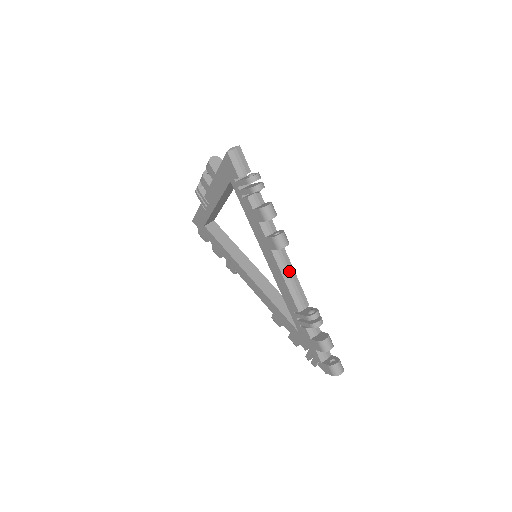
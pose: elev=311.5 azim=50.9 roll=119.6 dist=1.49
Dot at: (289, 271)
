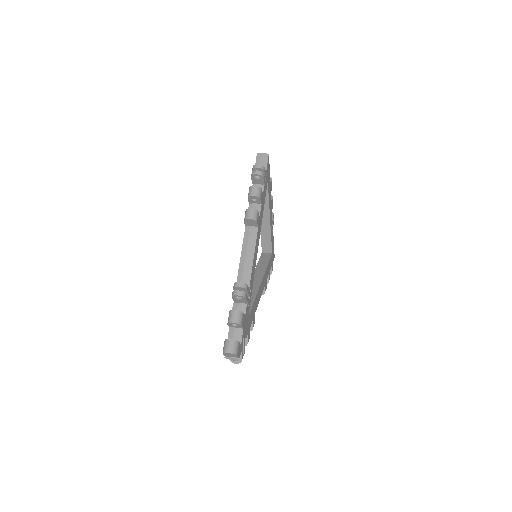
Dot at: (249, 249)
